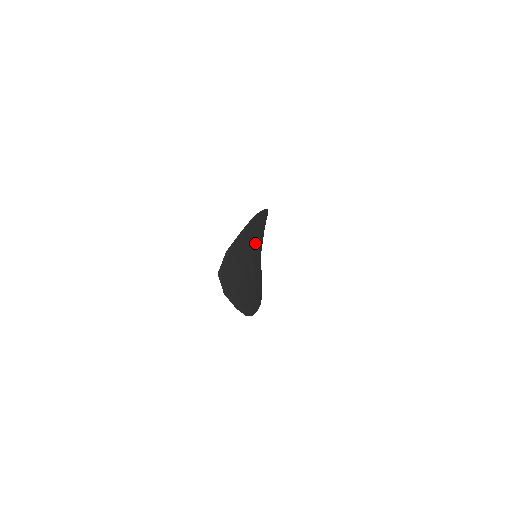
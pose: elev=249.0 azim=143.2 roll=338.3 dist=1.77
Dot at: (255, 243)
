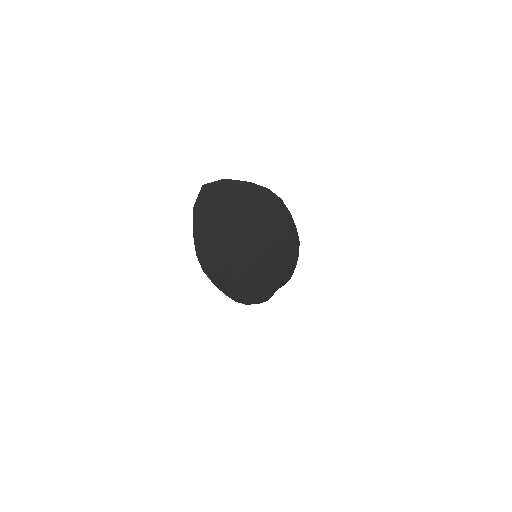
Dot at: (260, 229)
